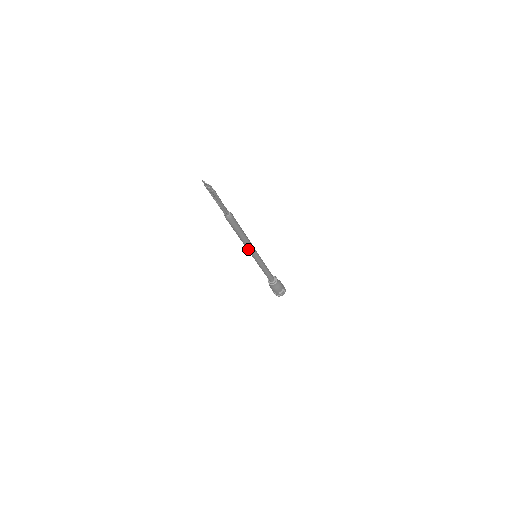
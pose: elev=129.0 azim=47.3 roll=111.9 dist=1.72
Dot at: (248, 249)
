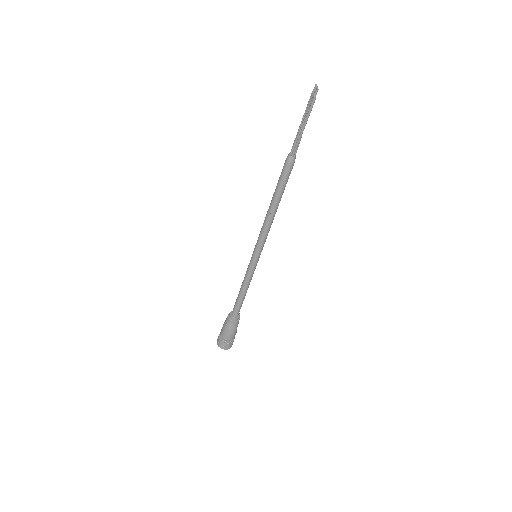
Dot at: (261, 232)
